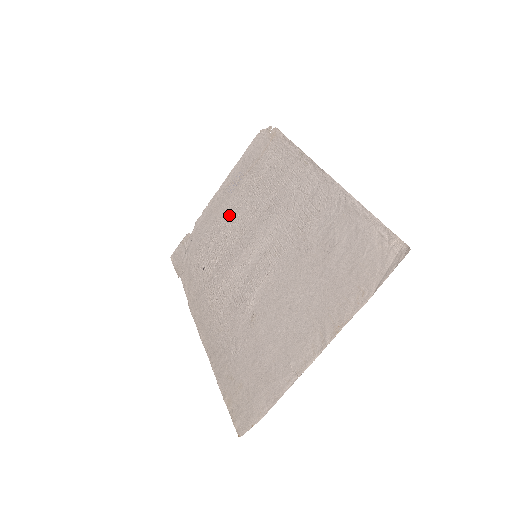
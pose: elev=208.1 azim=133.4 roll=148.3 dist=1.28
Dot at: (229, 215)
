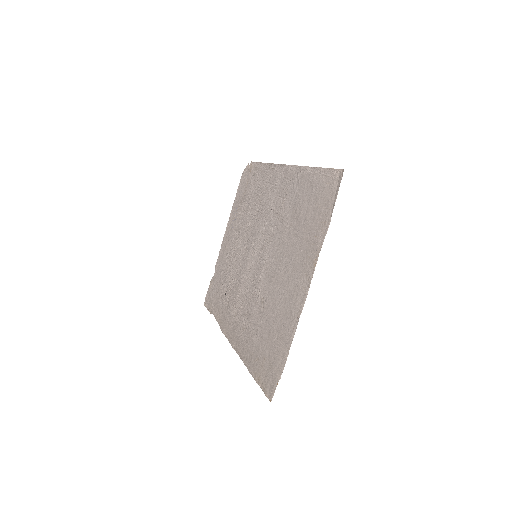
Dot at: (235, 242)
